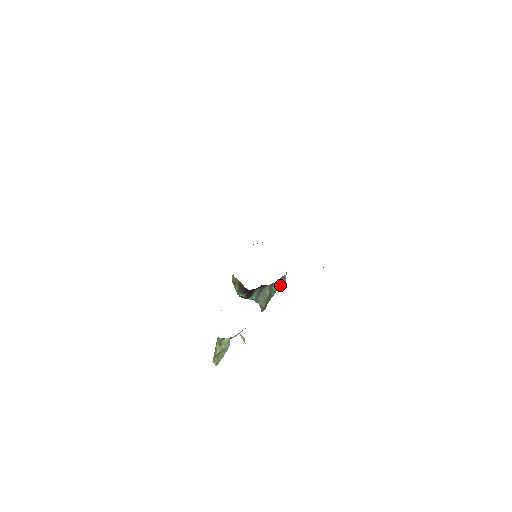
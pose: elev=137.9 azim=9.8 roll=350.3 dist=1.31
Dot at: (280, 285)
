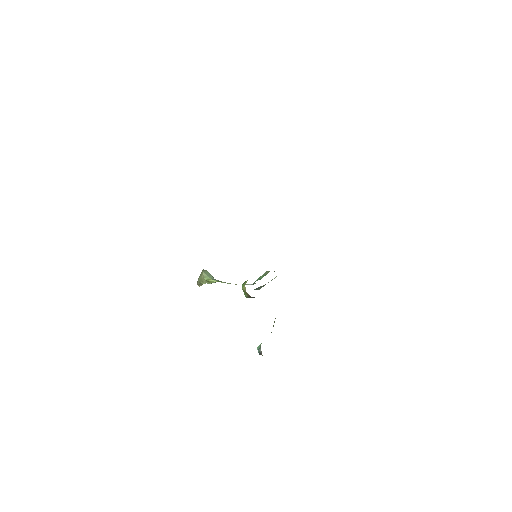
Dot at: occluded
